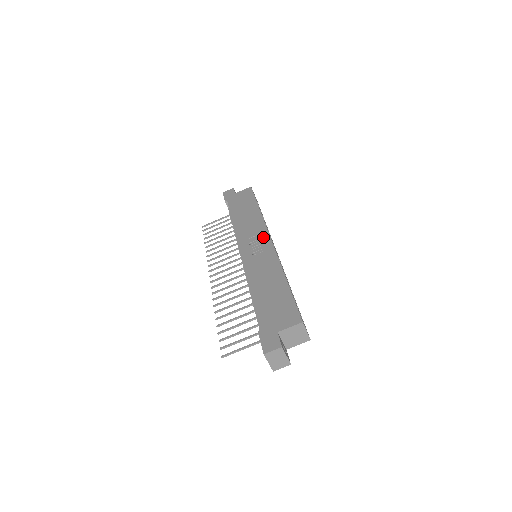
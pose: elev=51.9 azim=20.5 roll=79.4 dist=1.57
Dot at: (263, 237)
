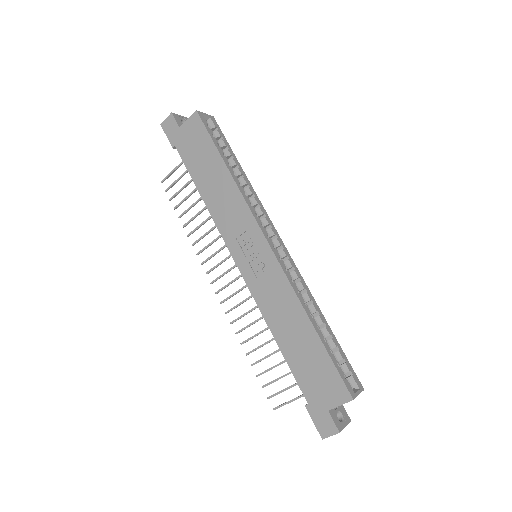
Dot at: (255, 237)
